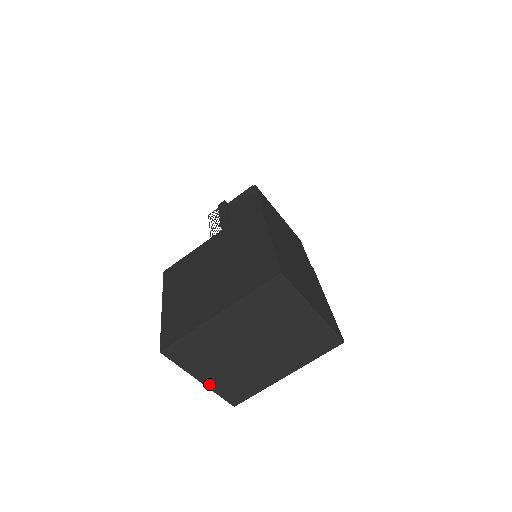
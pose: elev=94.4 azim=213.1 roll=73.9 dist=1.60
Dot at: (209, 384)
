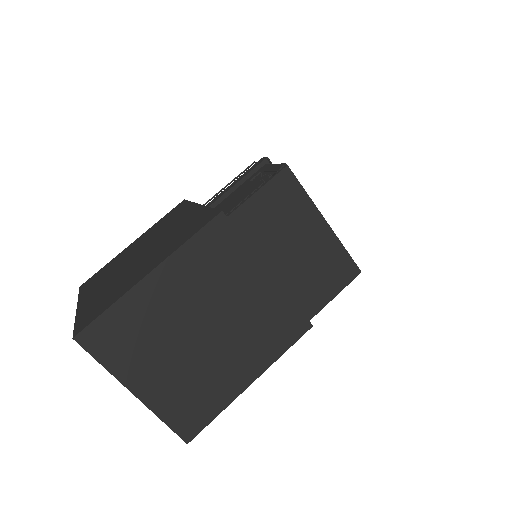
Dot at: occluded
